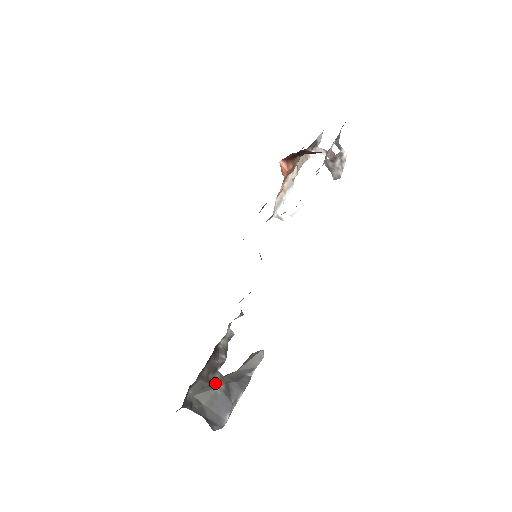
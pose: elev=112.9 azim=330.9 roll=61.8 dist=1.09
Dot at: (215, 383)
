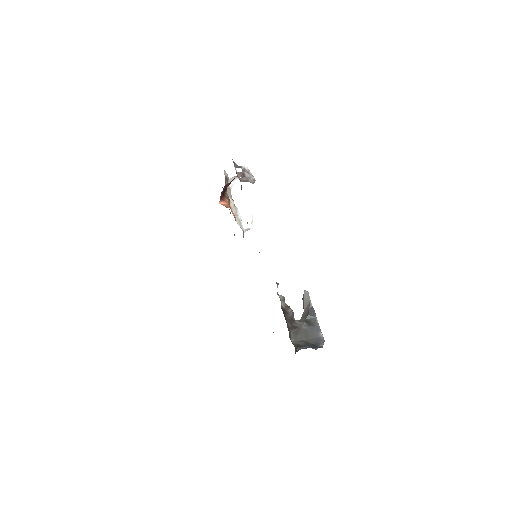
Dot at: (299, 326)
